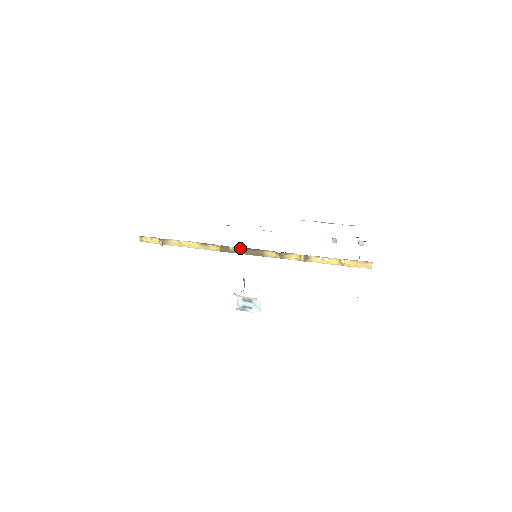
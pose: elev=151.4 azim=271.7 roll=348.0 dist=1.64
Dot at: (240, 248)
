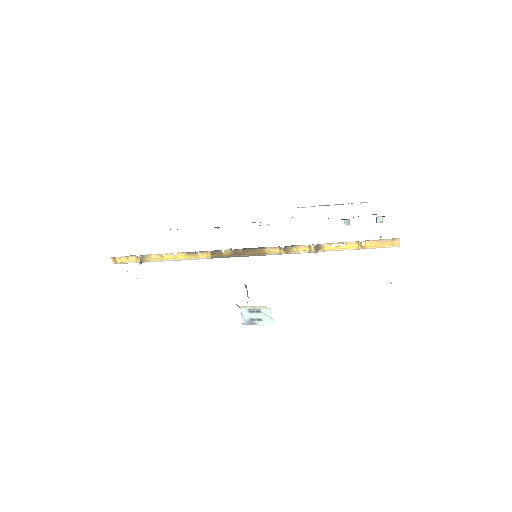
Dot at: (235, 250)
